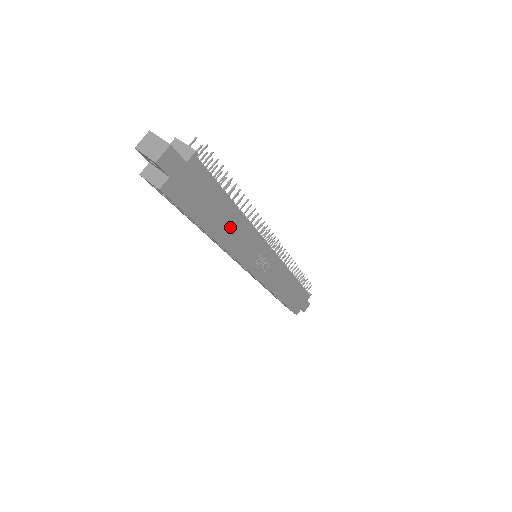
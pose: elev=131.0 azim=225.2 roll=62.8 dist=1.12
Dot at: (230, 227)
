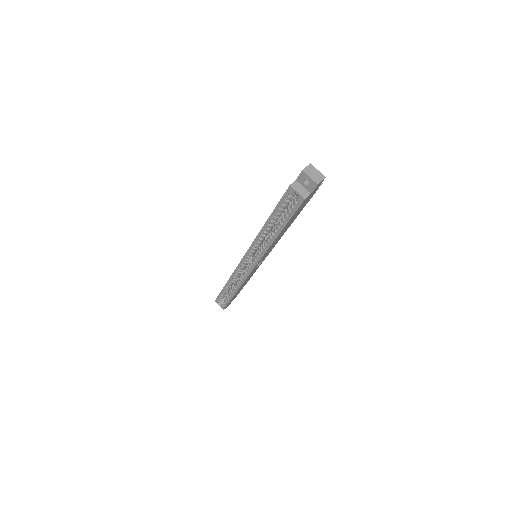
Dot at: (283, 232)
